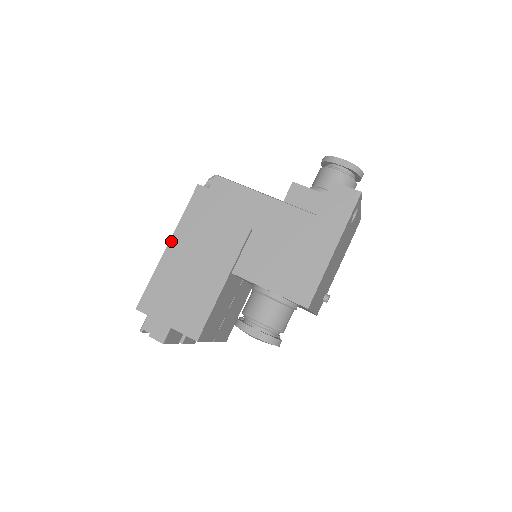
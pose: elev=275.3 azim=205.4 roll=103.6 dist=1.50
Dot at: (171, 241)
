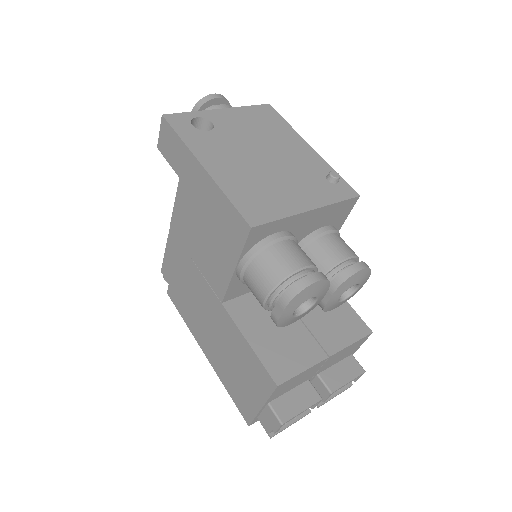
Dot at: (201, 348)
